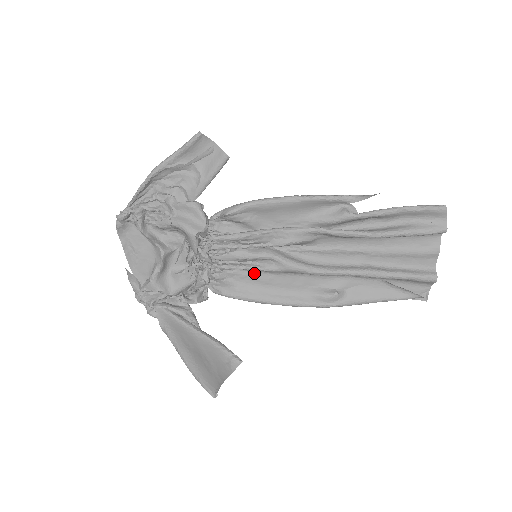
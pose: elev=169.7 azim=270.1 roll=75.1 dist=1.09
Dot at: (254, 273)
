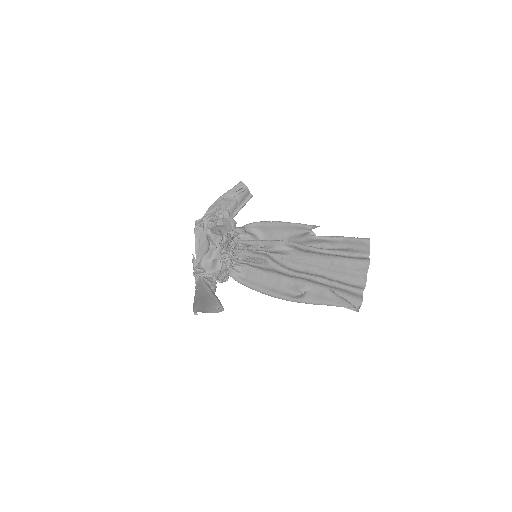
Dot at: (255, 270)
